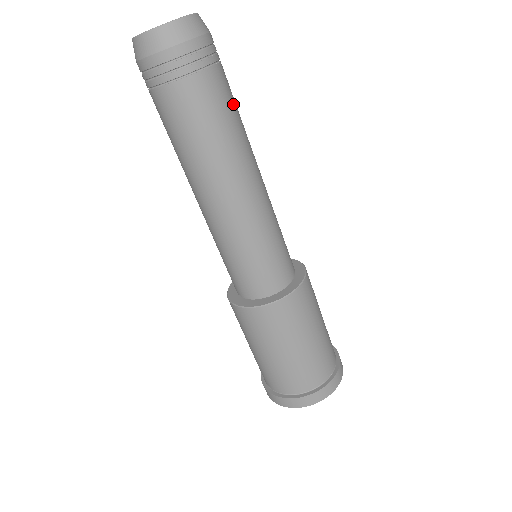
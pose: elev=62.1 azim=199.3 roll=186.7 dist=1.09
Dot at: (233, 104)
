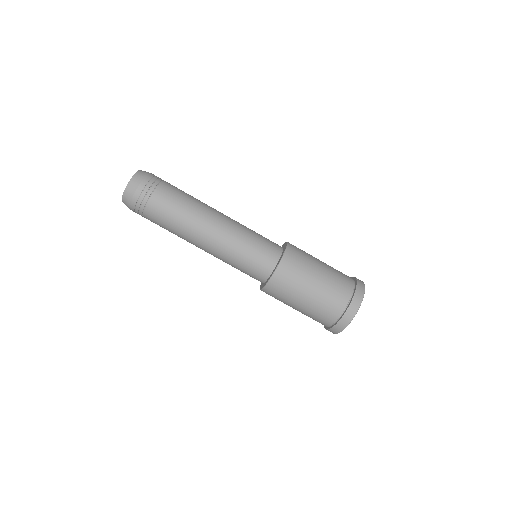
Dot at: occluded
